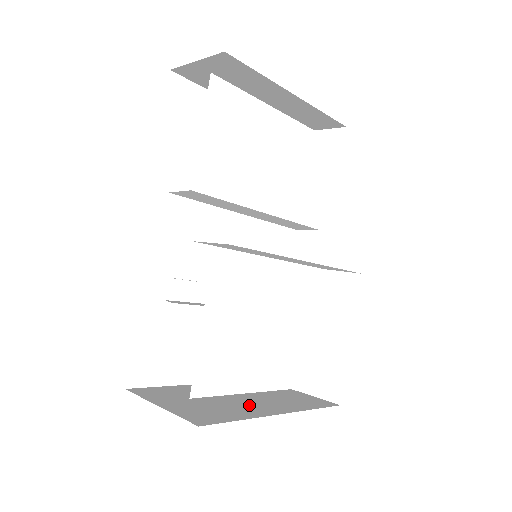
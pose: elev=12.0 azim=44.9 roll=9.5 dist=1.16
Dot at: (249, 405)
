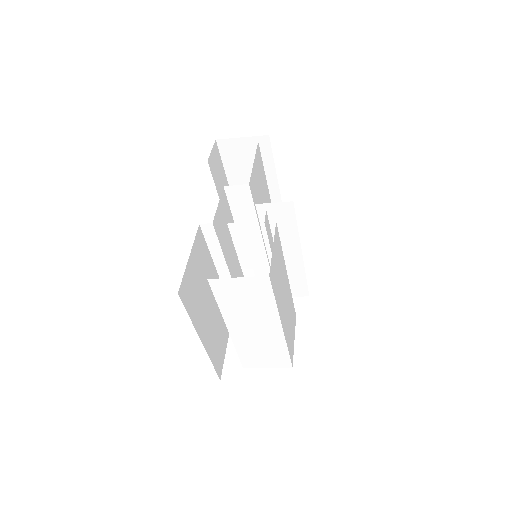
Dot at: occluded
